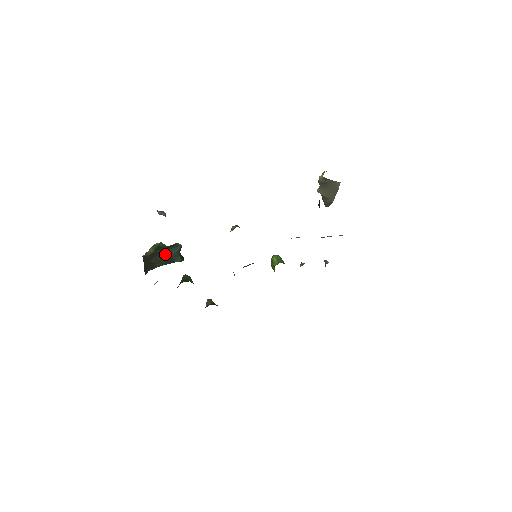
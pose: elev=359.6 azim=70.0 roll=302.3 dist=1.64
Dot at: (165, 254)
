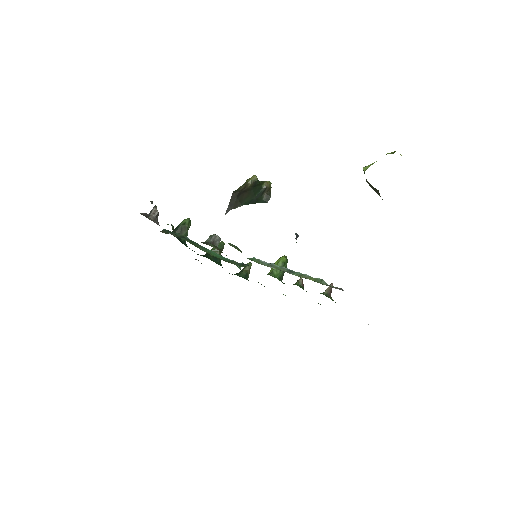
Dot at: (250, 194)
